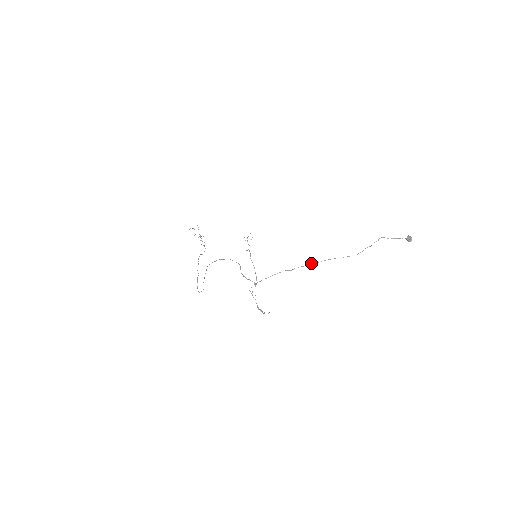
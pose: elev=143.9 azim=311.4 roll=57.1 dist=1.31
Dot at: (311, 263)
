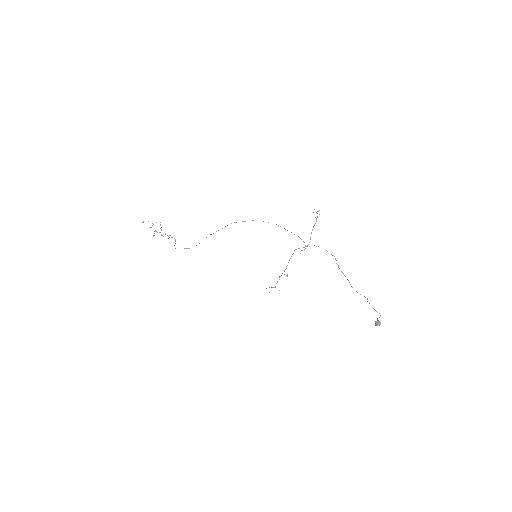
Dot at: occluded
